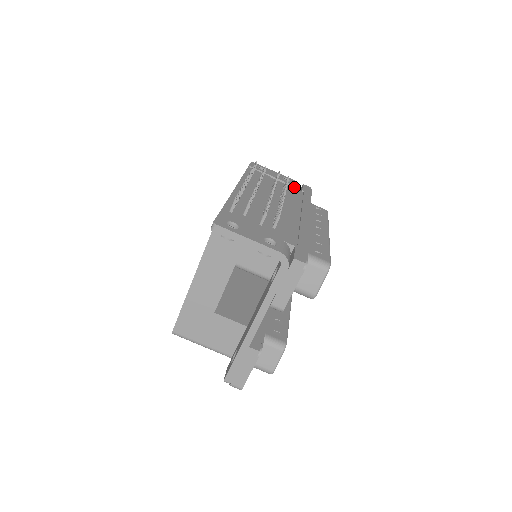
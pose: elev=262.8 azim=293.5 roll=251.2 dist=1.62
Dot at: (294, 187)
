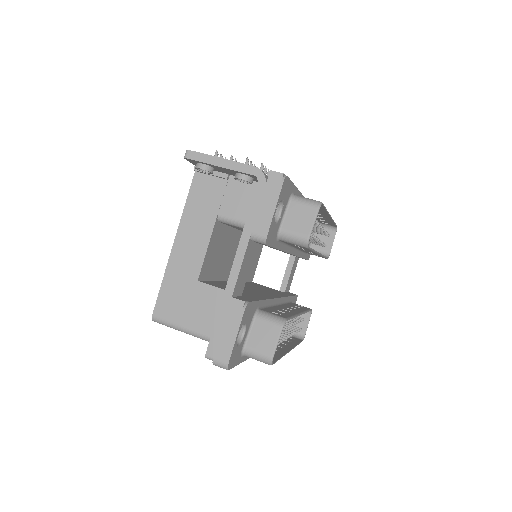
Dot at: occluded
